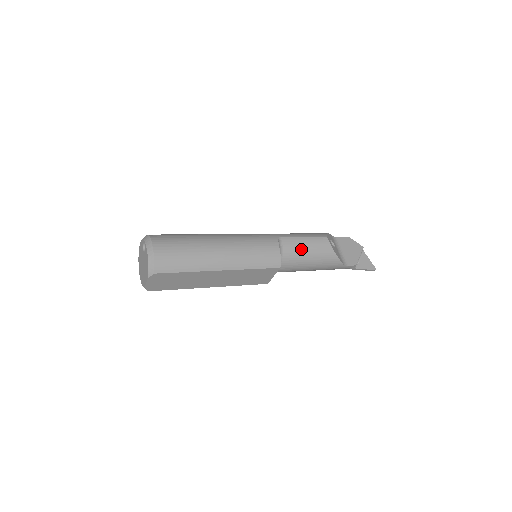
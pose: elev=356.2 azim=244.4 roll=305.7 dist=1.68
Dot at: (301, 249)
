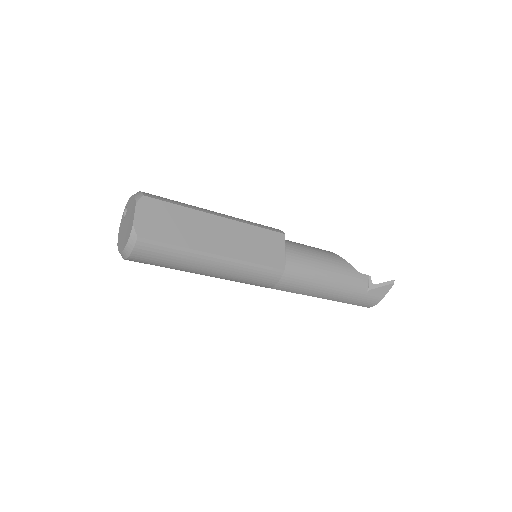
Dot at: (299, 244)
